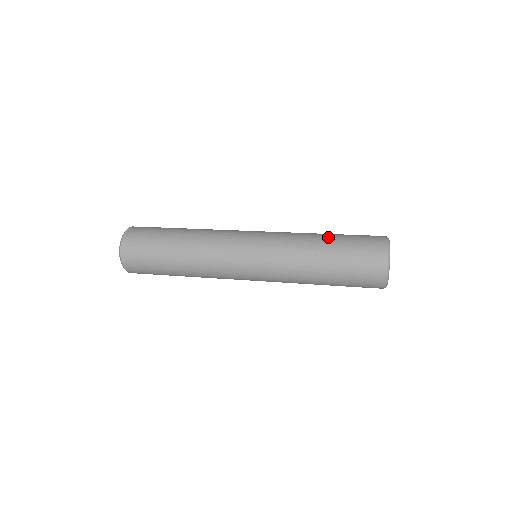
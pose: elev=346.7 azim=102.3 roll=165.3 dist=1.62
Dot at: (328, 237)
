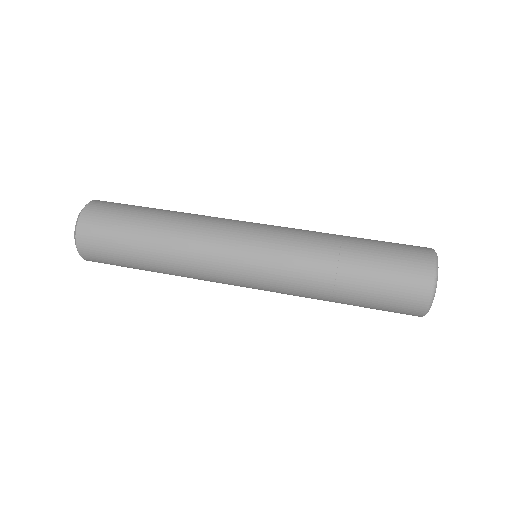
Dot at: (354, 256)
